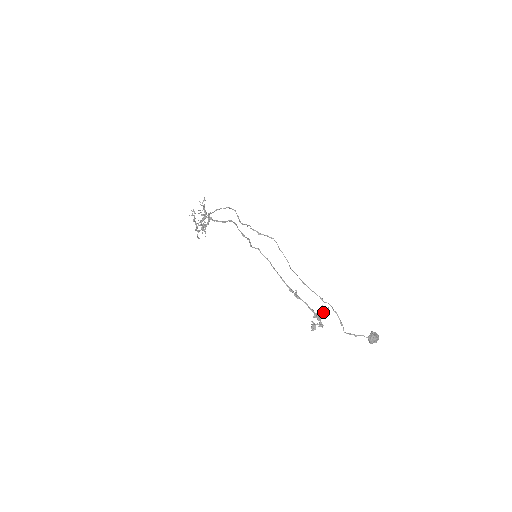
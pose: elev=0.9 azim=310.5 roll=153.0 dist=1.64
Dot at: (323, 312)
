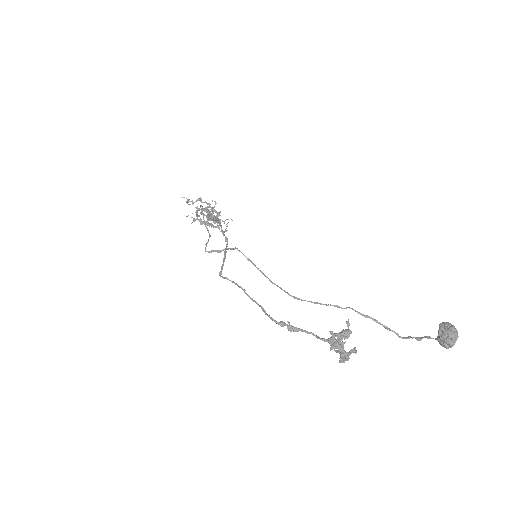
Dot at: (338, 339)
